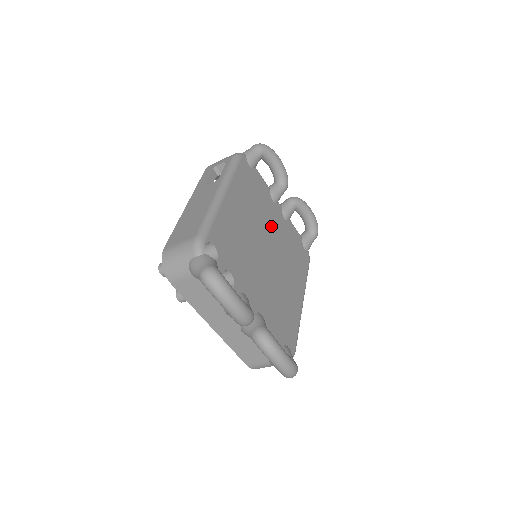
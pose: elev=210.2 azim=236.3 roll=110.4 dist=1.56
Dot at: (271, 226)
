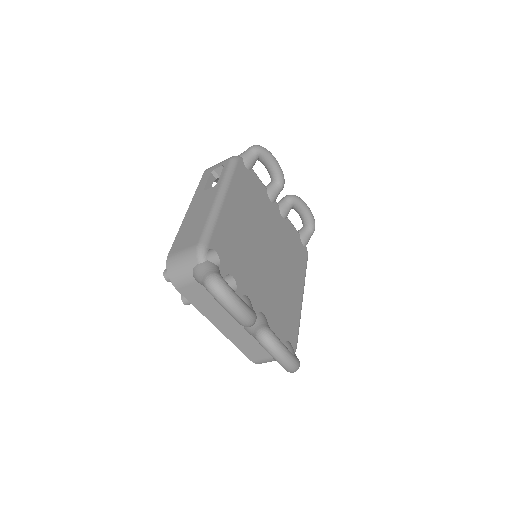
Dot at: (269, 226)
